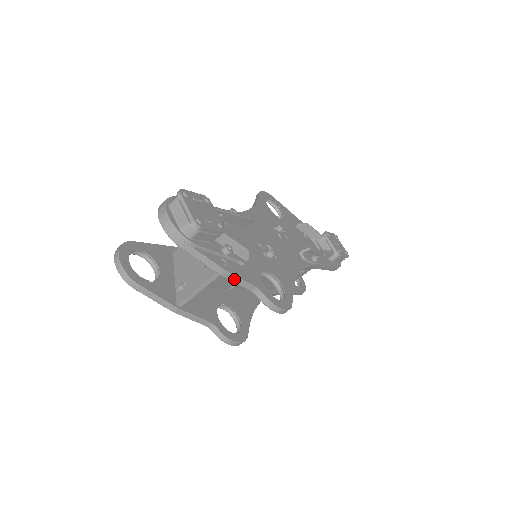
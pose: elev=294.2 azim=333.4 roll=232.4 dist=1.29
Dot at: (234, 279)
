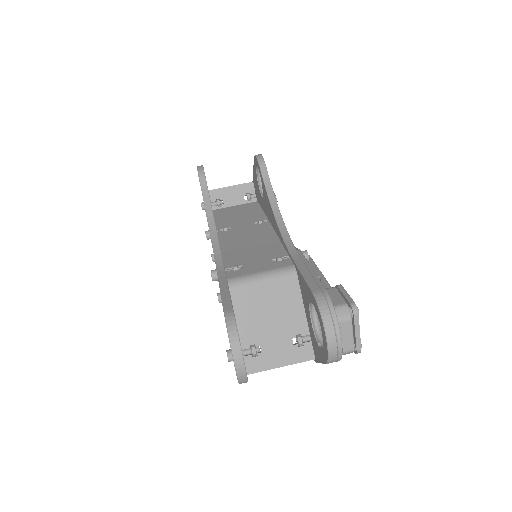
Dot at: occluded
